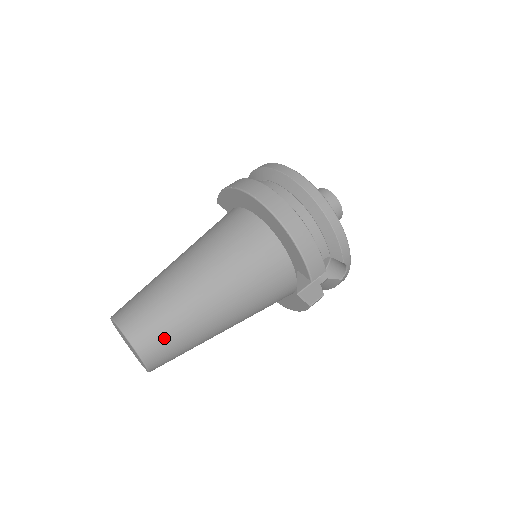
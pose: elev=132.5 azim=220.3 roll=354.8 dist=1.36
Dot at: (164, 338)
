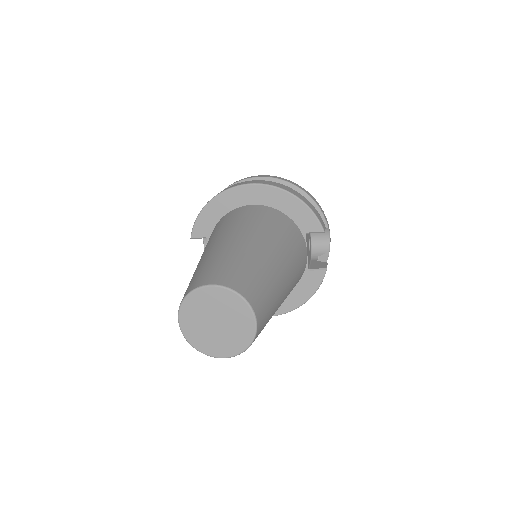
Dot at: (257, 284)
